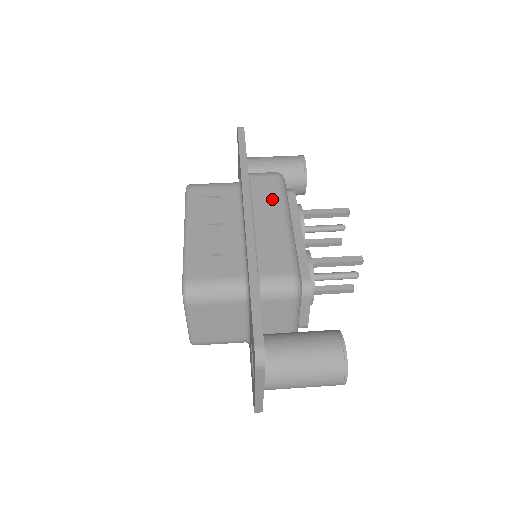
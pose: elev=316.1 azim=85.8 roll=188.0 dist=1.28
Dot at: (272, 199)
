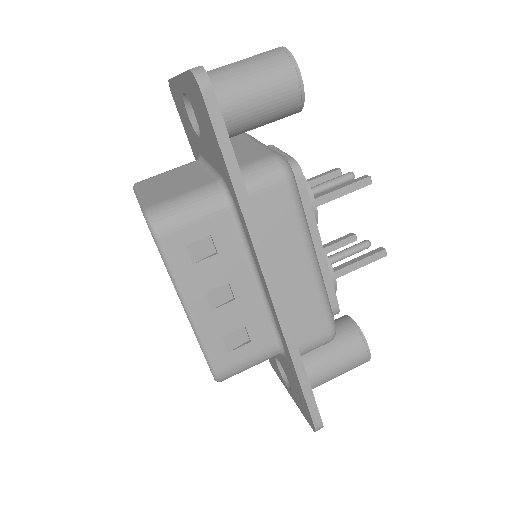
Dot at: (289, 231)
